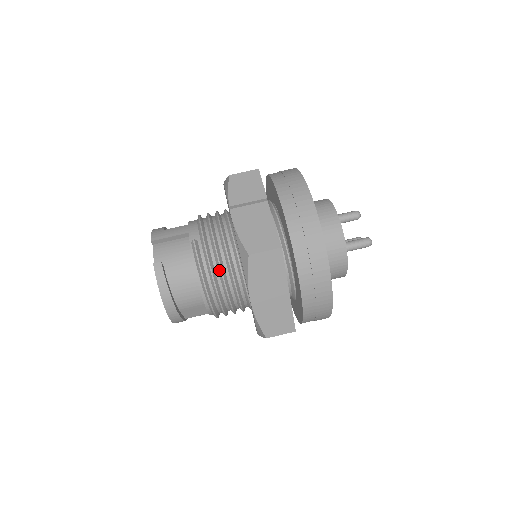
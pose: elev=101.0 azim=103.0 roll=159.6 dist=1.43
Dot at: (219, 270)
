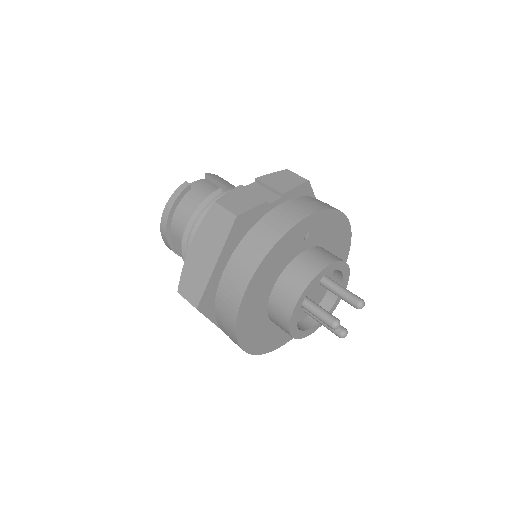
Dot at: occluded
